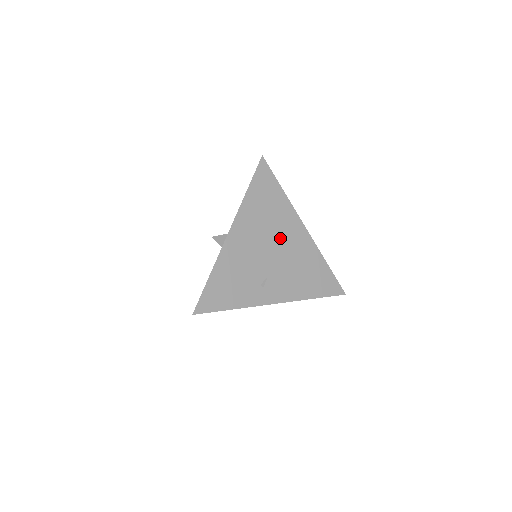
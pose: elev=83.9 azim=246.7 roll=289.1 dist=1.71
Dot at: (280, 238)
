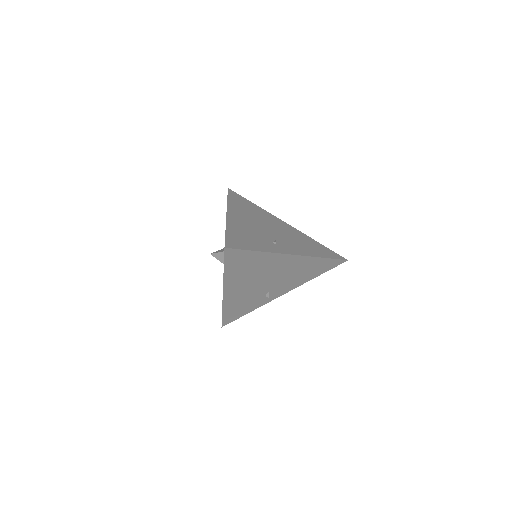
Dot at: (271, 272)
